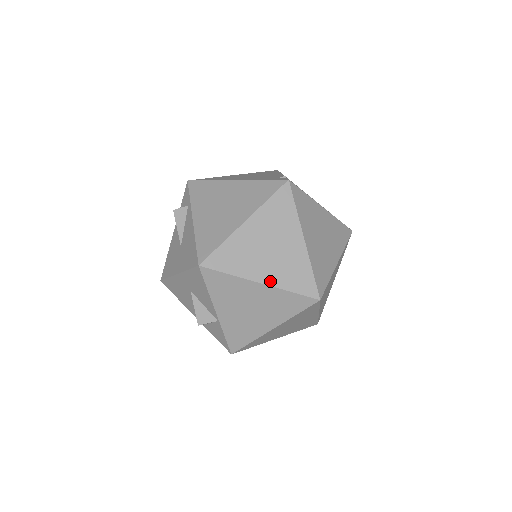
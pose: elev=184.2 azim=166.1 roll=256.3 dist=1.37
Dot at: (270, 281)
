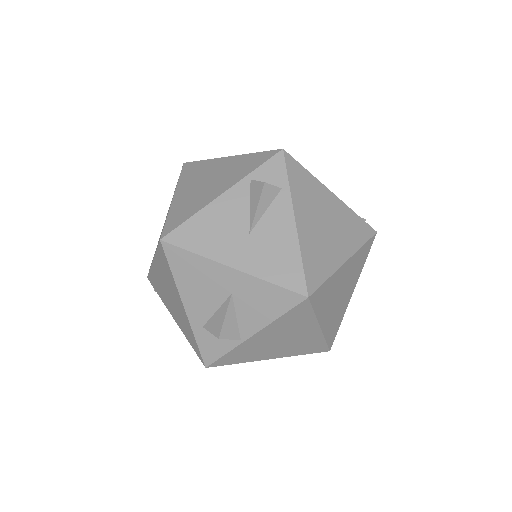
Dot at: (325, 327)
